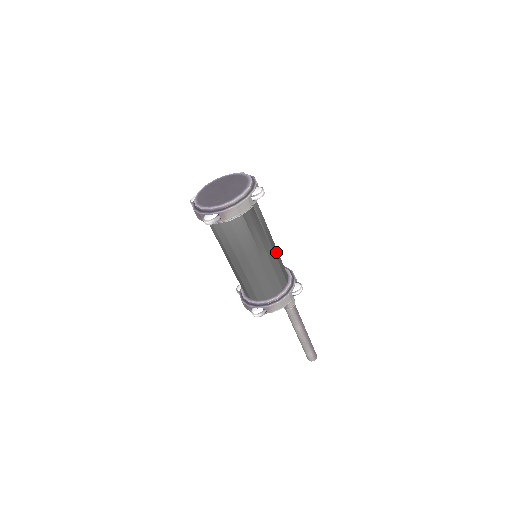
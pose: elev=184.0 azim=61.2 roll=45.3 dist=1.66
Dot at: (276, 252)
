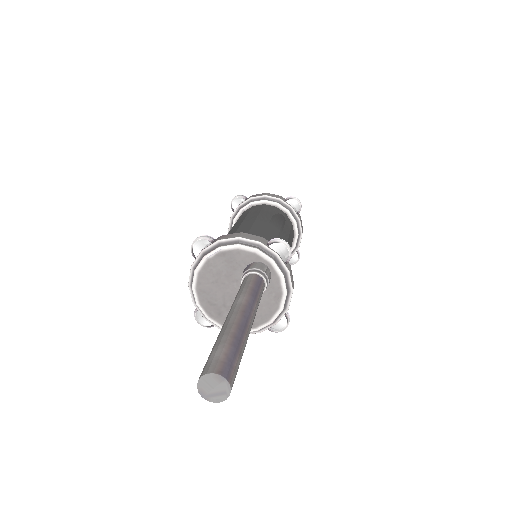
Dot at: occluded
